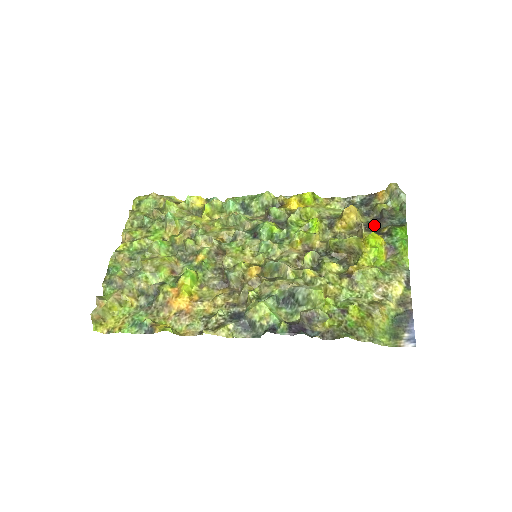
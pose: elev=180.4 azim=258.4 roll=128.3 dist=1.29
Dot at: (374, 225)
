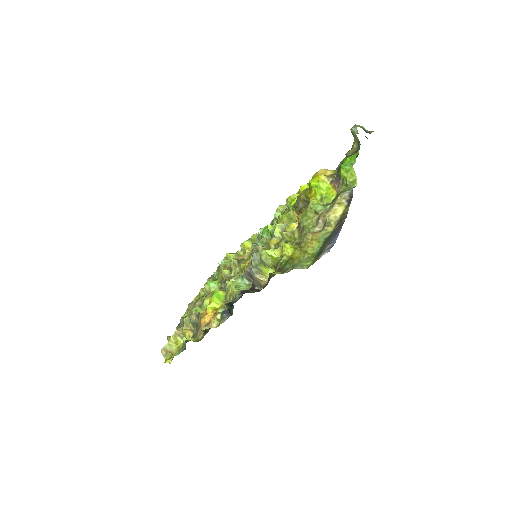
Dot at: occluded
